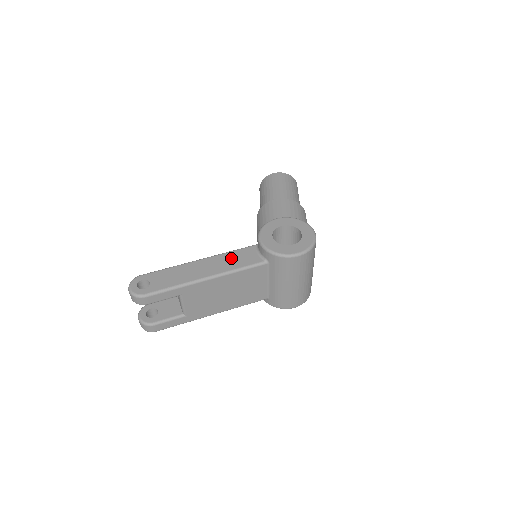
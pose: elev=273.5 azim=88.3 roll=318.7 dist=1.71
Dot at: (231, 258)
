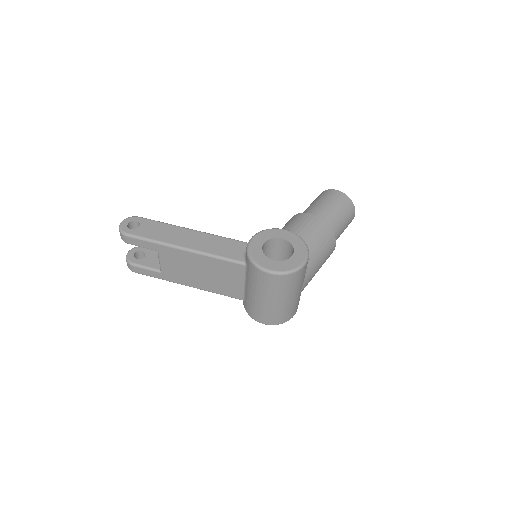
Dot at: (219, 243)
